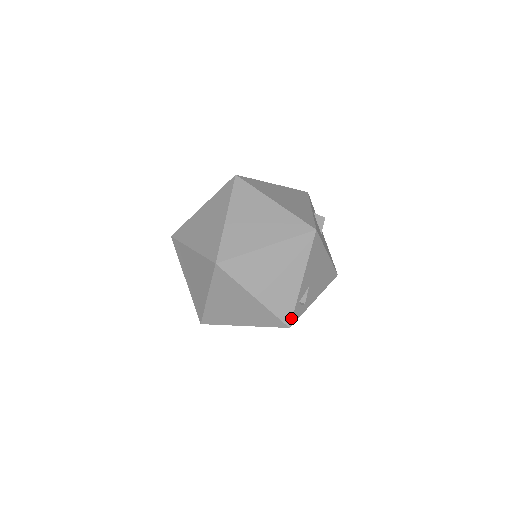
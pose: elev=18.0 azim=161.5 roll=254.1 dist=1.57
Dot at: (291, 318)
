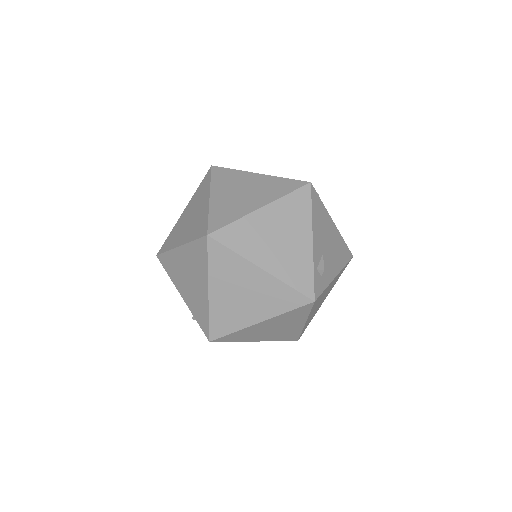
Dot at: (313, 289)
